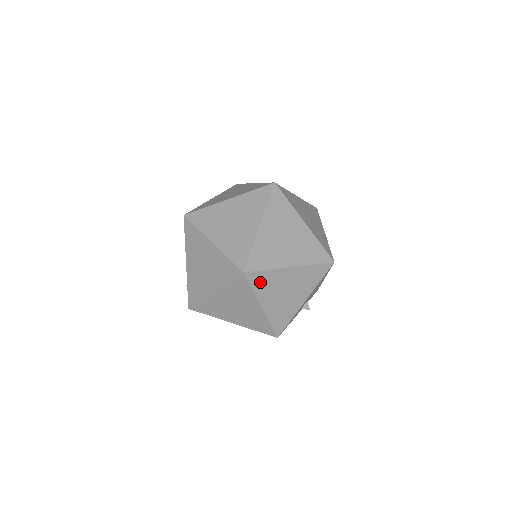
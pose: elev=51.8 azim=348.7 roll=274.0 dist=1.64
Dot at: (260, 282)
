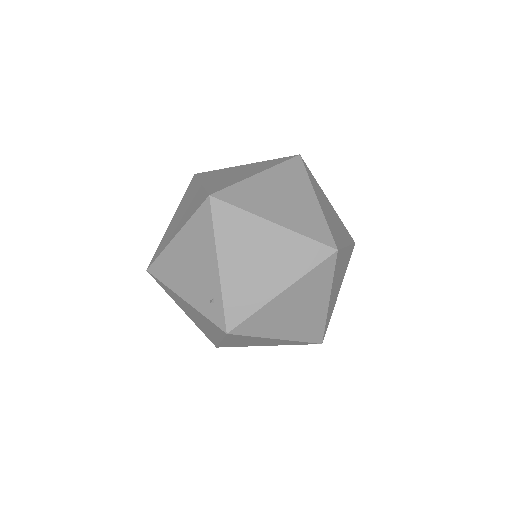
Dot at: (337, 265)
